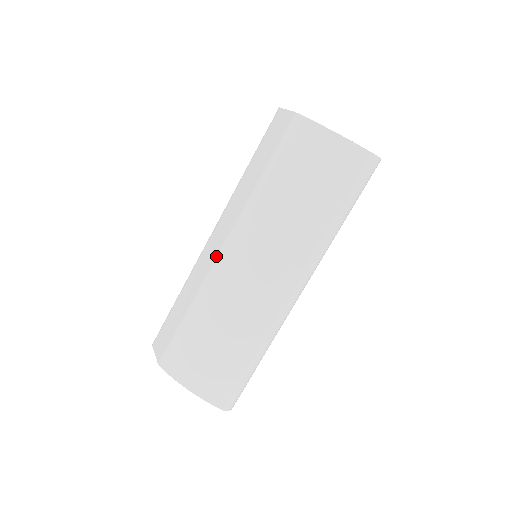
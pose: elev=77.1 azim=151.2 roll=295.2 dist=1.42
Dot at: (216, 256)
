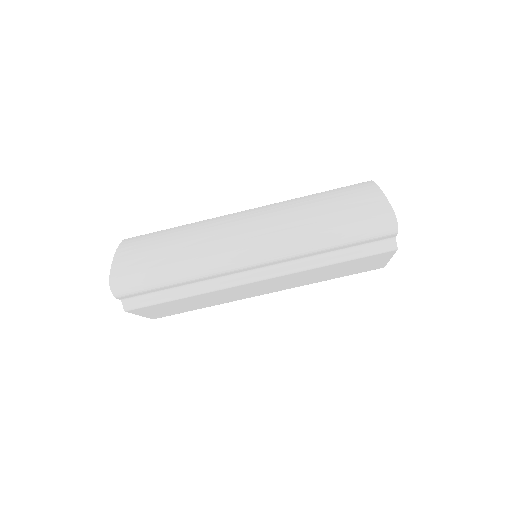
Dot at: occluded
